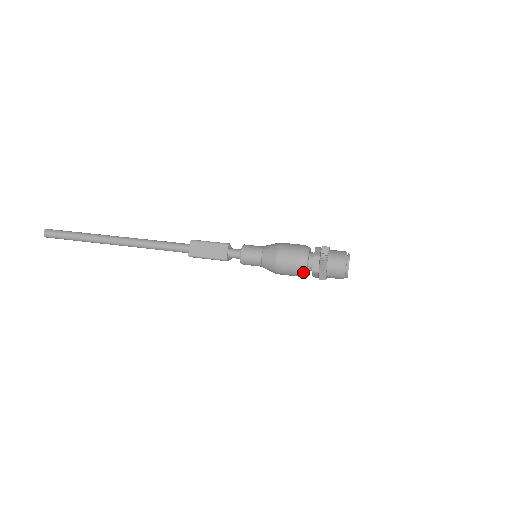
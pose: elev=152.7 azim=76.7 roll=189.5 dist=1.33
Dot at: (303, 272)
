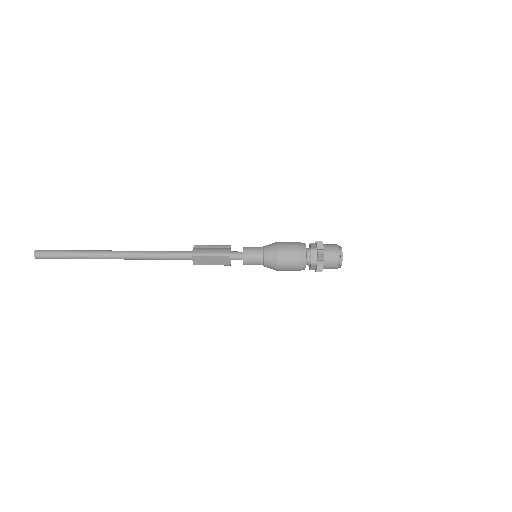
Dot at: occluded
